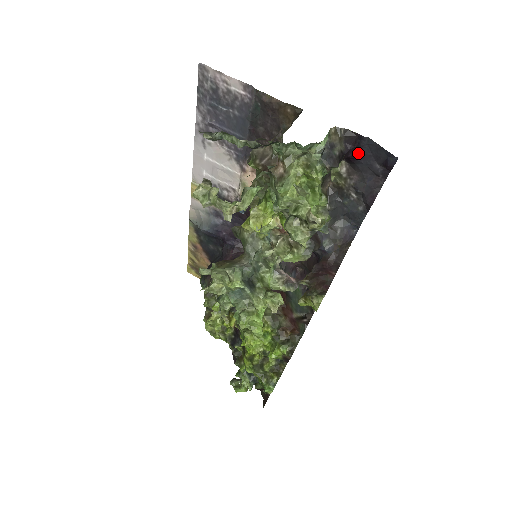
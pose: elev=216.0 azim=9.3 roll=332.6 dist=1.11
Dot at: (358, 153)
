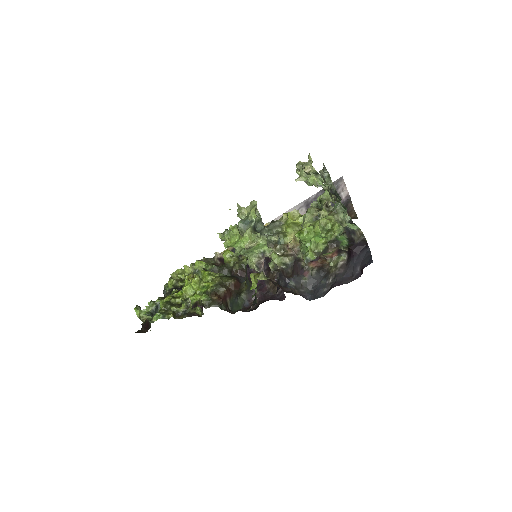
Dot at: (358, 254)
